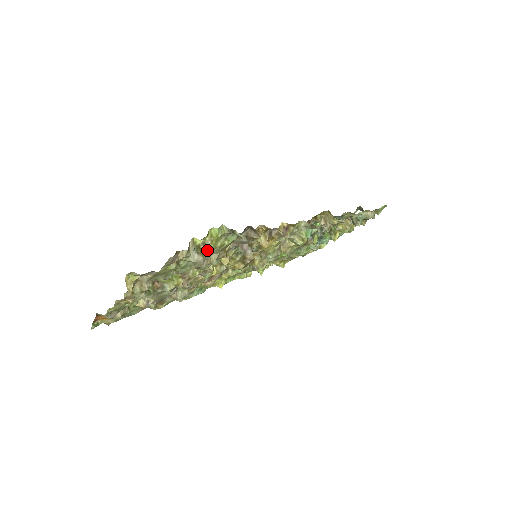
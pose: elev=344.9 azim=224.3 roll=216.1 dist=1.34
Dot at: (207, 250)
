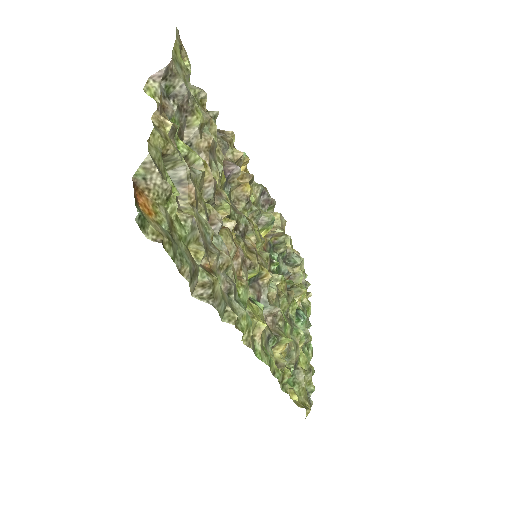
Dot at: occluded
